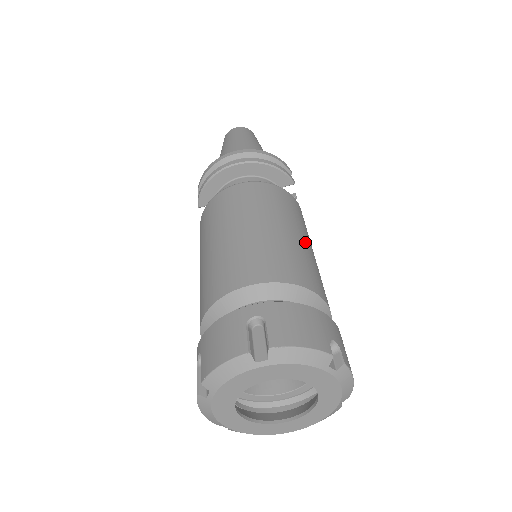
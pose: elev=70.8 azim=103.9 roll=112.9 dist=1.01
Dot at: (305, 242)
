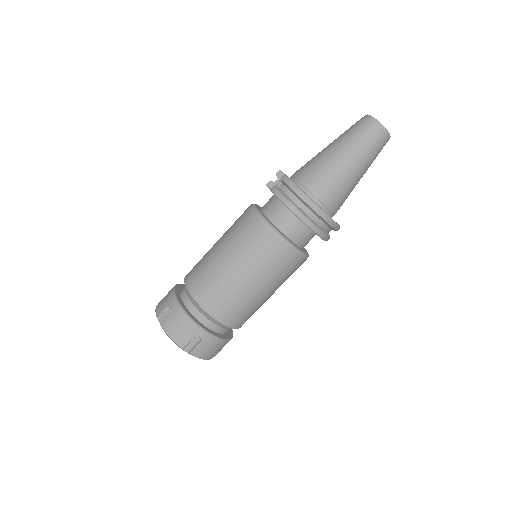
Dot at: occluded
